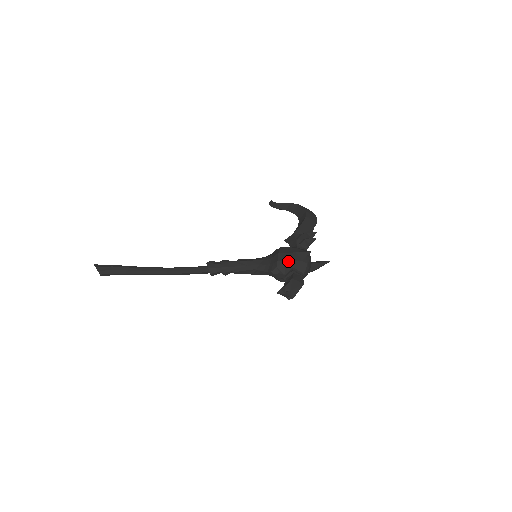
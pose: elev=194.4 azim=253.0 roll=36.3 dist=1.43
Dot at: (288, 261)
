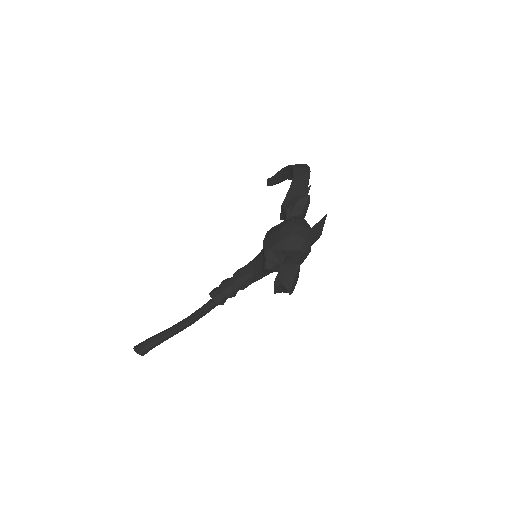
Dot at: (274, 245)
